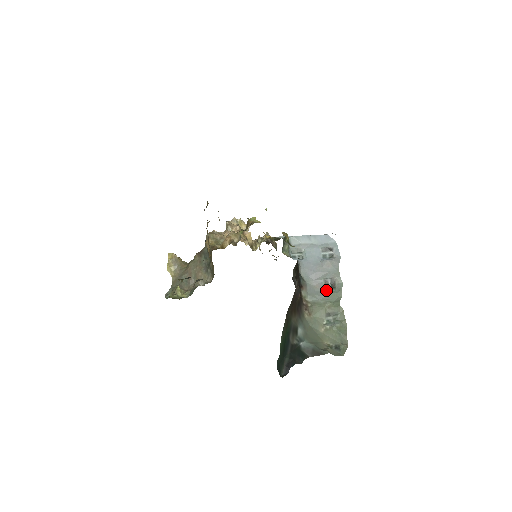
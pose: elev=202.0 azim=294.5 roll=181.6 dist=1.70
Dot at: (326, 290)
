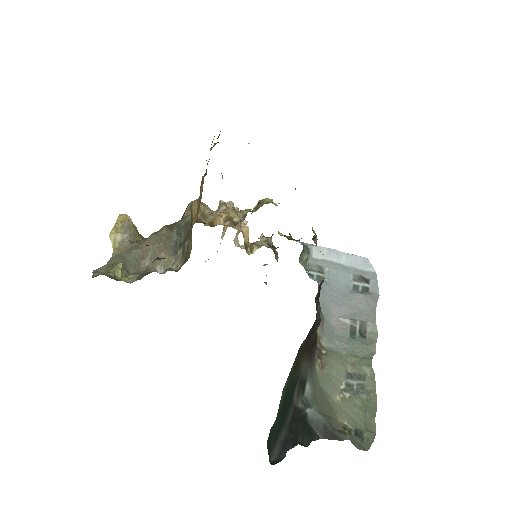
Dot at: (351, 337)
